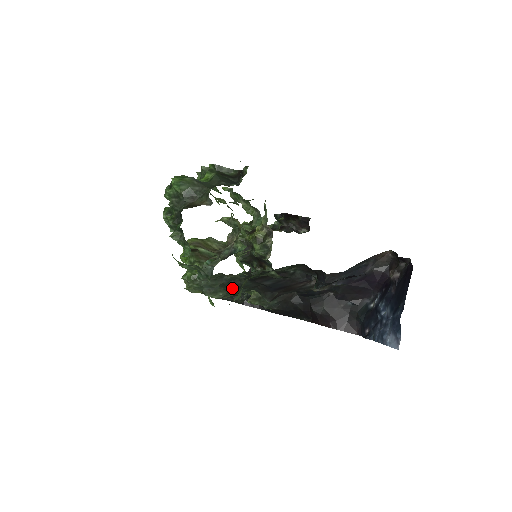
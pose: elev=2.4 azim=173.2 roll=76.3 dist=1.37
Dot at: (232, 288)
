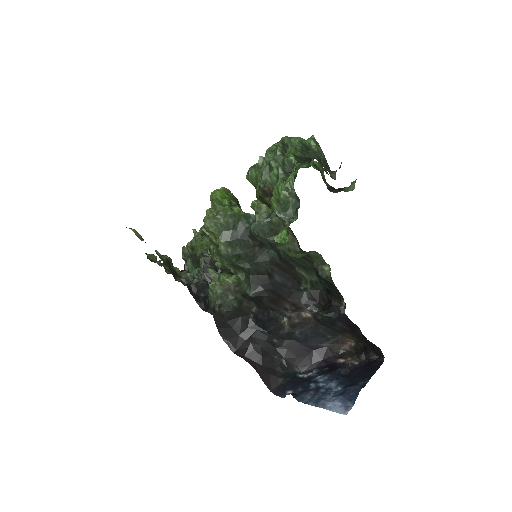
Dot at: (244, 255)
